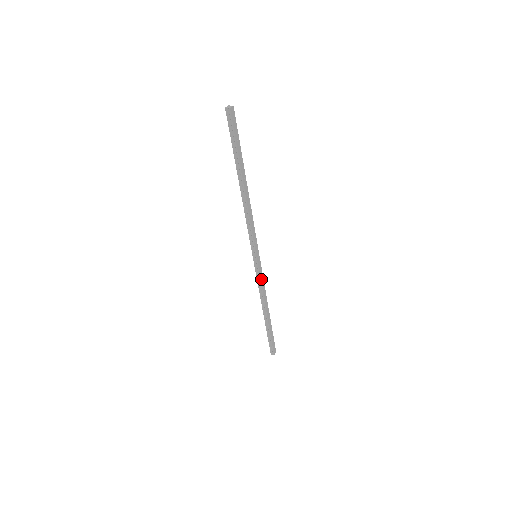
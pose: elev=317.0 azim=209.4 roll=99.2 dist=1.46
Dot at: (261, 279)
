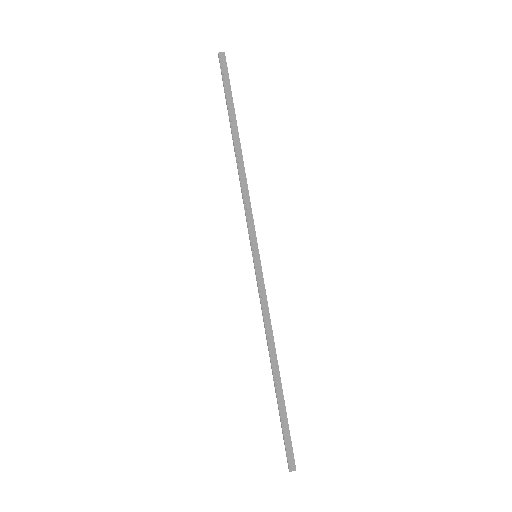
Dot at: (266, 296)
